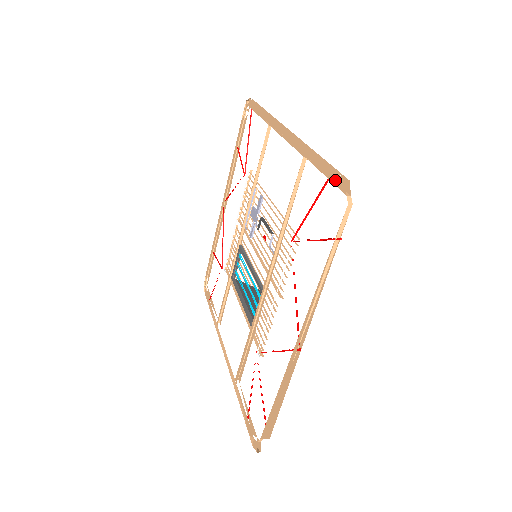
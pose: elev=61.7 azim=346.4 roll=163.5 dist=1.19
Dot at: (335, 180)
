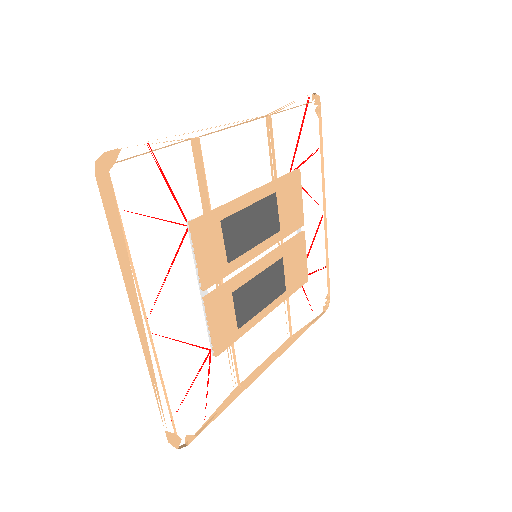
Dot at: occluded
